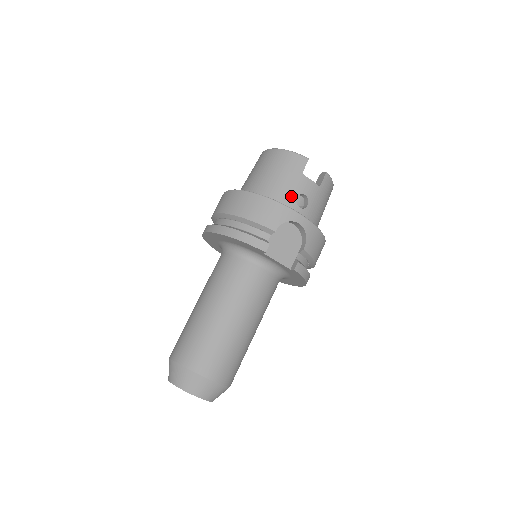
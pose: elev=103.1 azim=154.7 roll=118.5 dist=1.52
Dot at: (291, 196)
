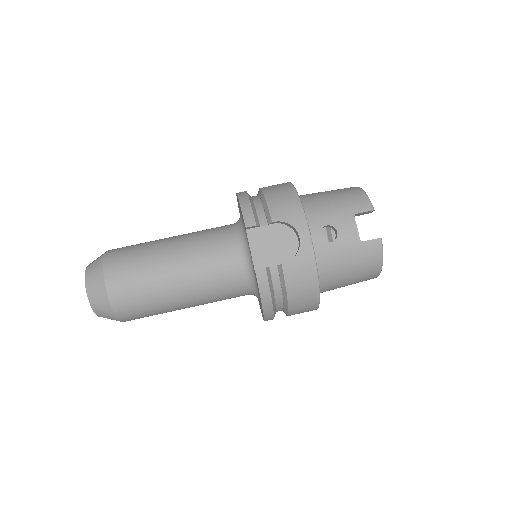
Dot at: (323, 220)
